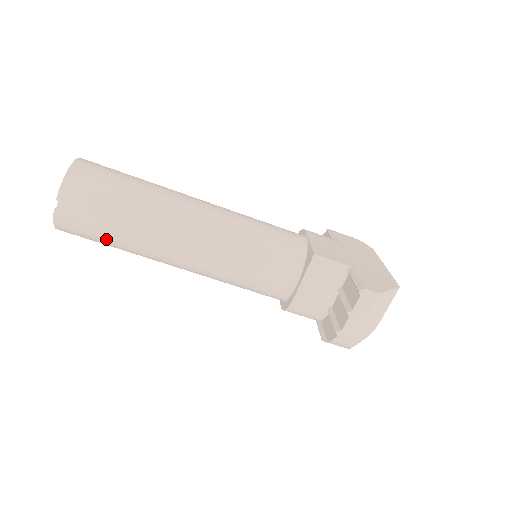
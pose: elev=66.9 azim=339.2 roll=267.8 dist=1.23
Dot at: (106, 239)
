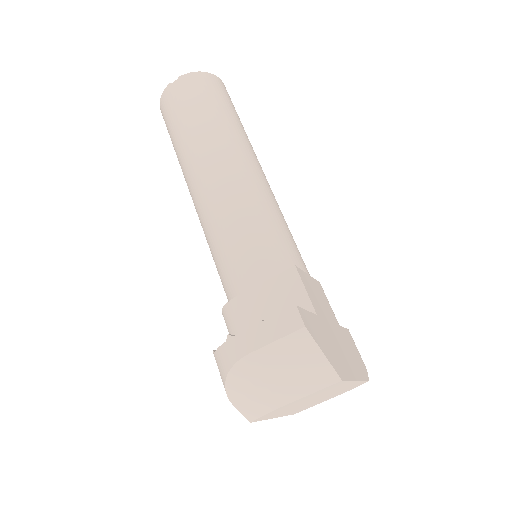
Dot at: (175, 130)
